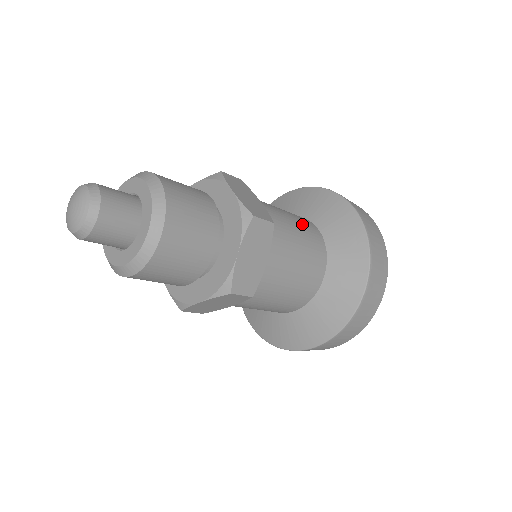
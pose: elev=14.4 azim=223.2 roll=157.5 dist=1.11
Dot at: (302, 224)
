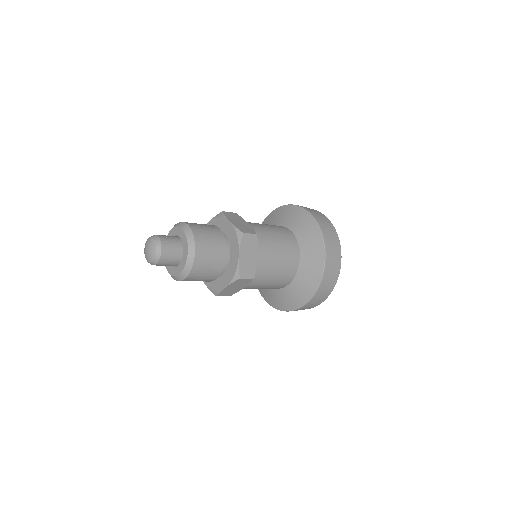
Dot at: (279, 231)
